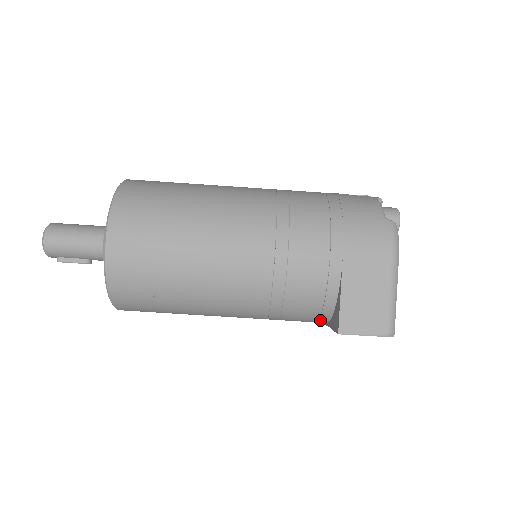
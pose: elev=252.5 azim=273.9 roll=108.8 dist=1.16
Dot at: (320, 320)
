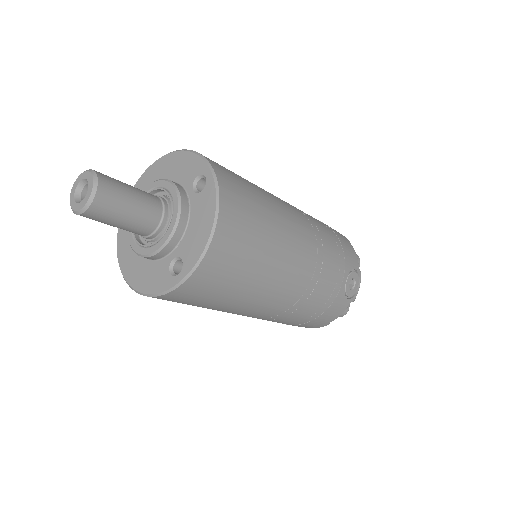
Dot at: occluded
